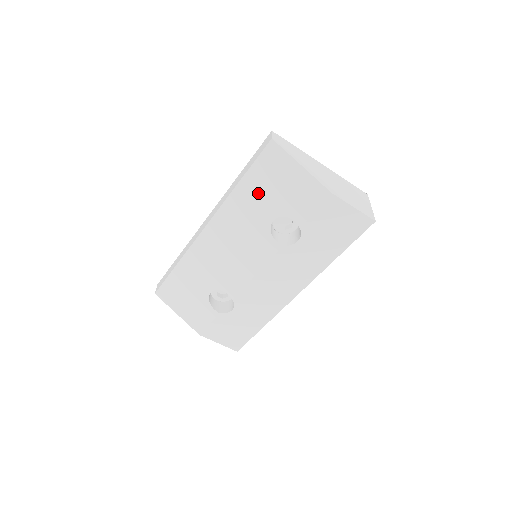
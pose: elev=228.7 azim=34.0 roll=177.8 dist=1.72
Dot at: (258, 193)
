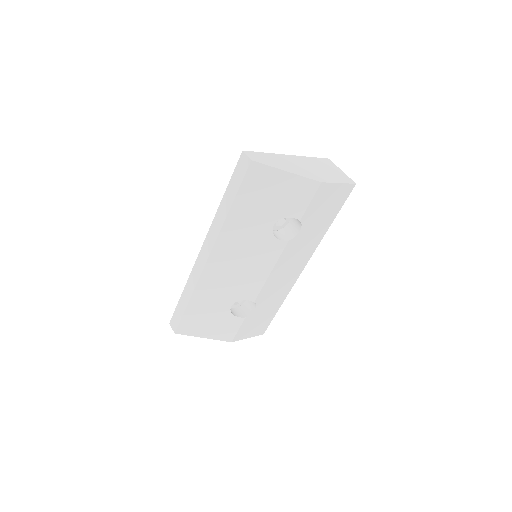
Dot at: (252, 210)
